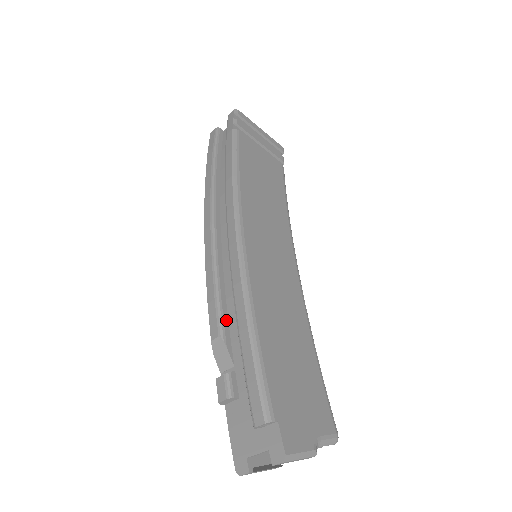
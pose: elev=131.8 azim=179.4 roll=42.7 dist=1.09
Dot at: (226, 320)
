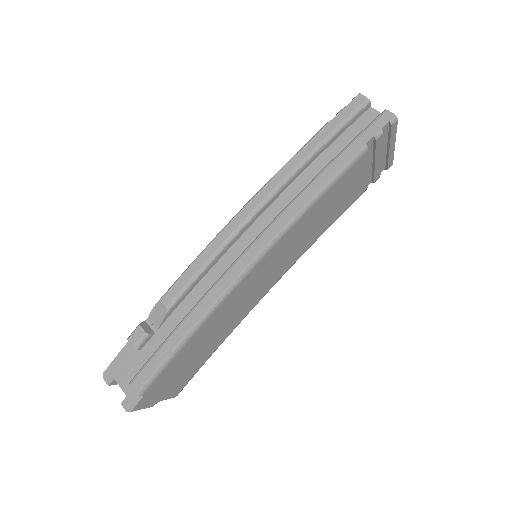
Dot at: (182, 299)
